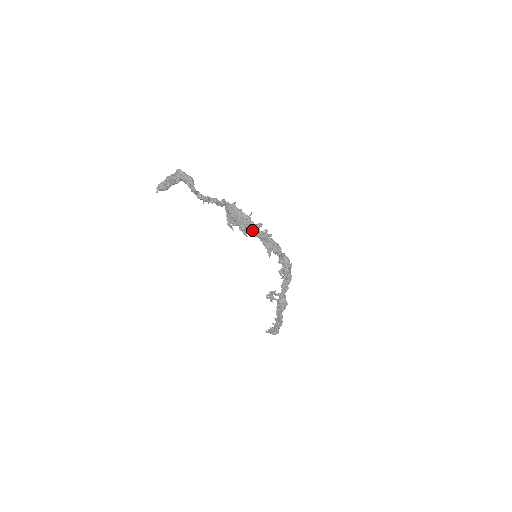
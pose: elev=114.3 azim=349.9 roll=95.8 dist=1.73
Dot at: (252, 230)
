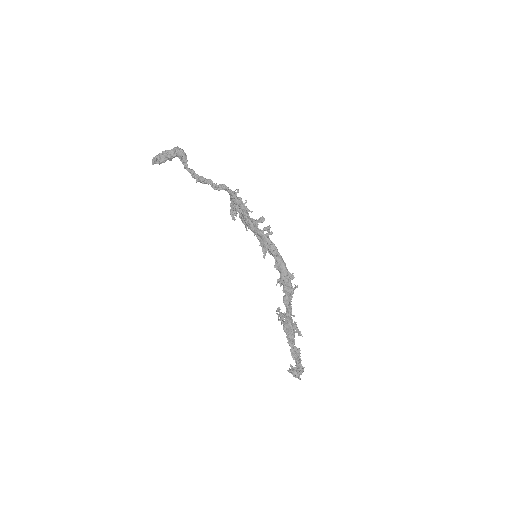
Dot at: (245, 220)
